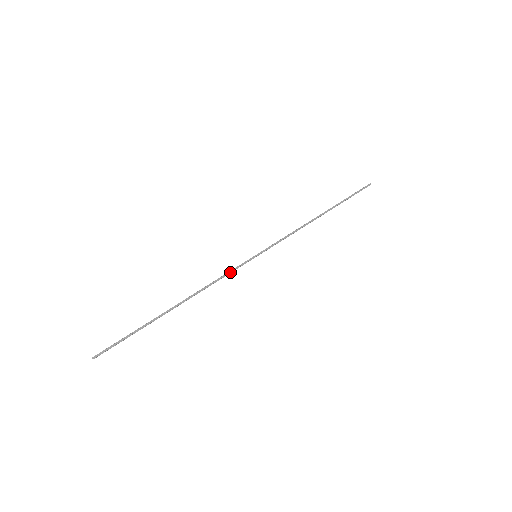
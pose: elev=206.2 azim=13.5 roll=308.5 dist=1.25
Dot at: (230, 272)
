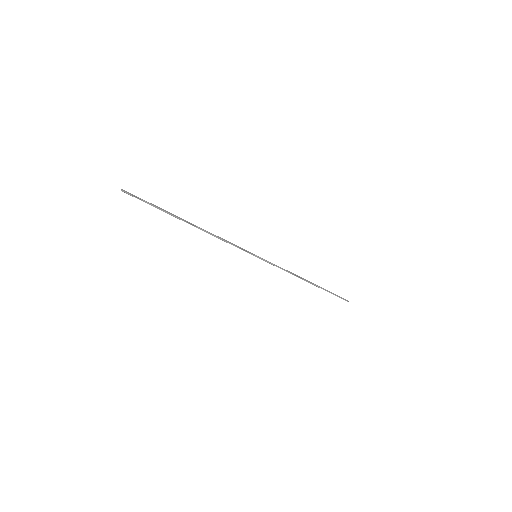
Dot at: (235, 245)
